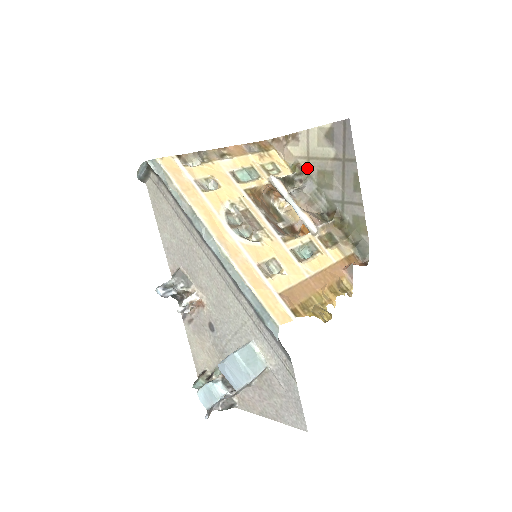
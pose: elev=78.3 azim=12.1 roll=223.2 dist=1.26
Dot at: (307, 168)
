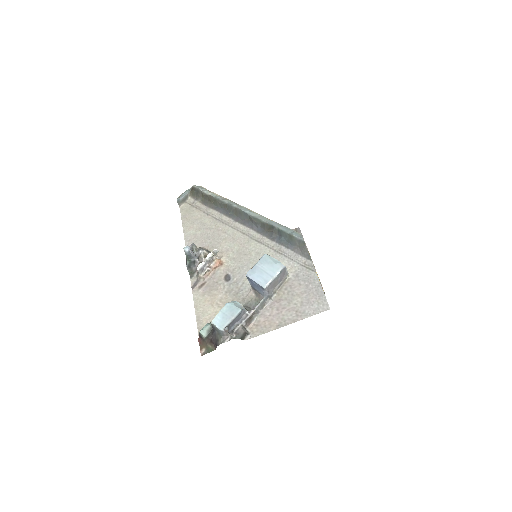
Dot at: occluded
